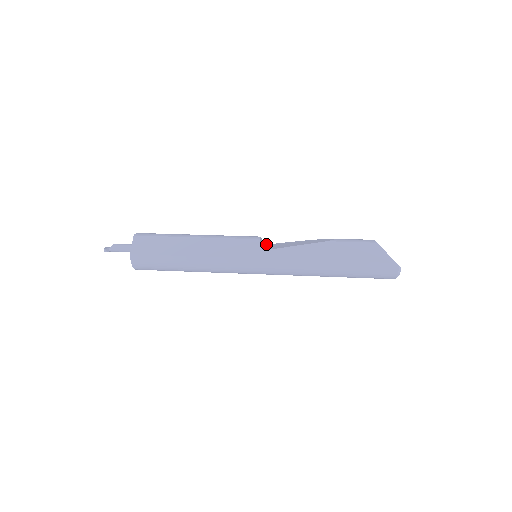
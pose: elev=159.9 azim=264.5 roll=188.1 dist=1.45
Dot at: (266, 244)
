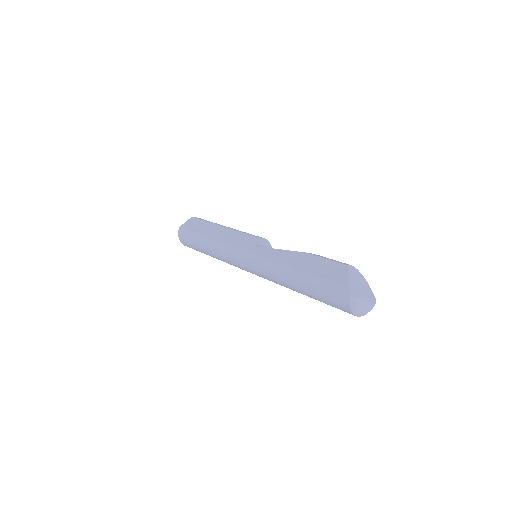
Dot at: occluded
